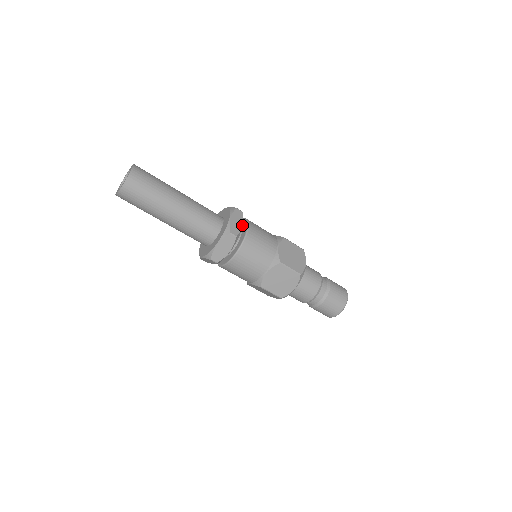
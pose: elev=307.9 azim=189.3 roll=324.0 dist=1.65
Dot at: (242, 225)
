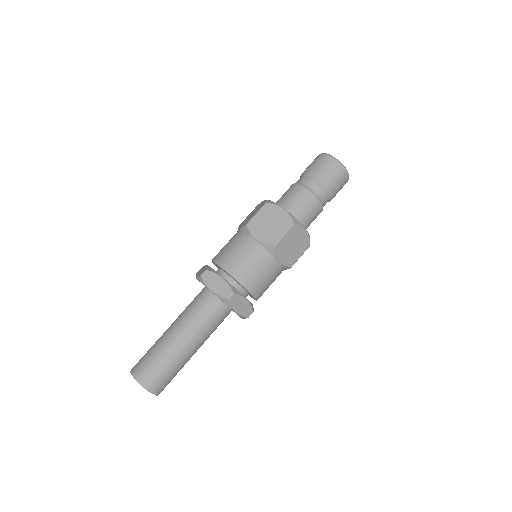
Dot at: (221, 278)
